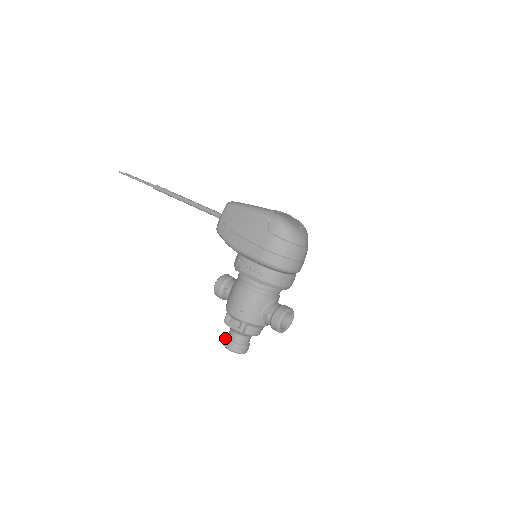
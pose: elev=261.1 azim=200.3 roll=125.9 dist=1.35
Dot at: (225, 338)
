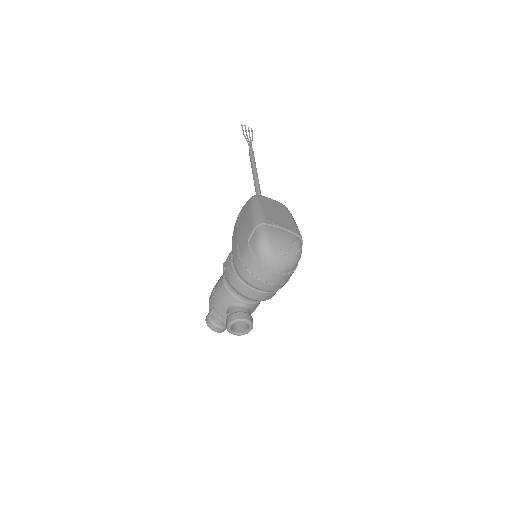
Dot at: occluded
